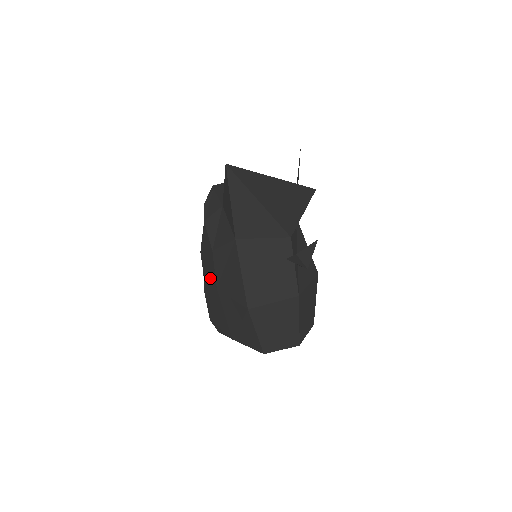
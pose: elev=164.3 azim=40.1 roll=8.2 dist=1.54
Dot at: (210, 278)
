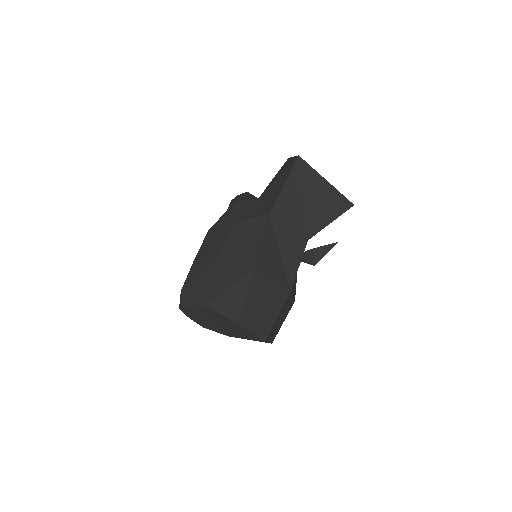
Dot at: (212, 248)
